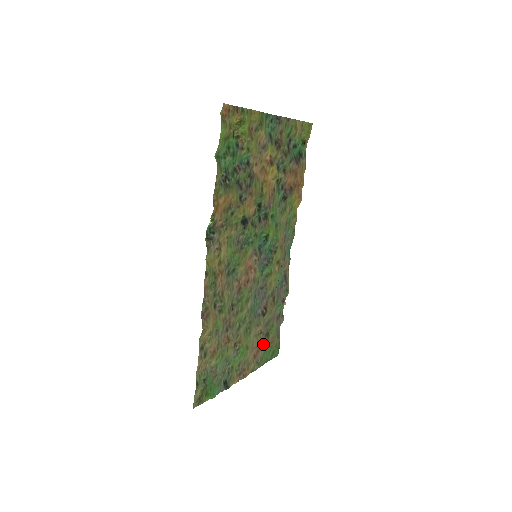
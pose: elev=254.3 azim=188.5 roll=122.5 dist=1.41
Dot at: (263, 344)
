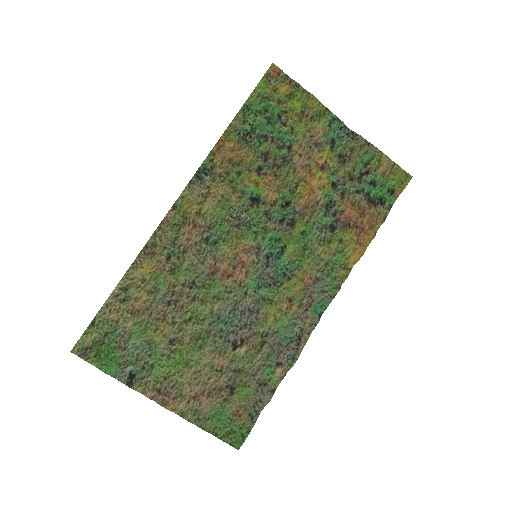
Dot at: (218, 394)
